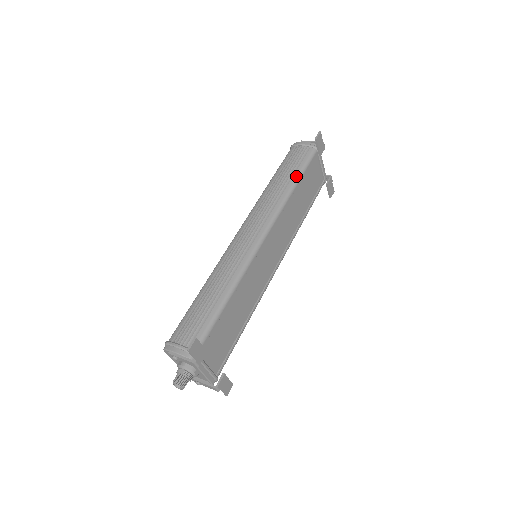
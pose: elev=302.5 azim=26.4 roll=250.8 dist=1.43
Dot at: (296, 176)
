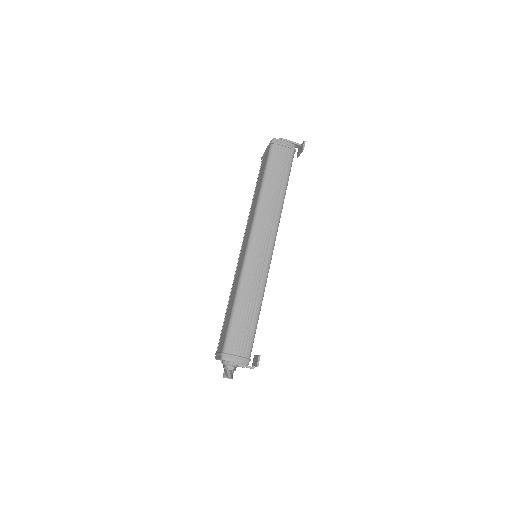
Dot at: (286, 183)
